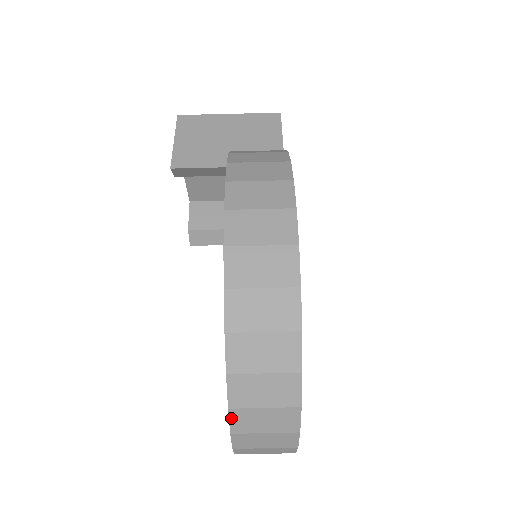
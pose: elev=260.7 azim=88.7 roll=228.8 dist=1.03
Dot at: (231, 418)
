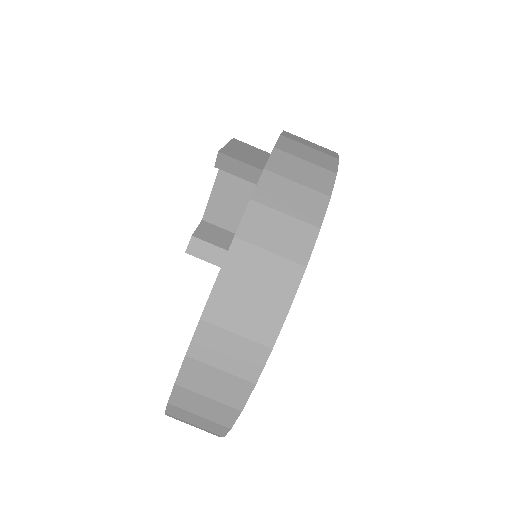
Dot at: (213, 294)
